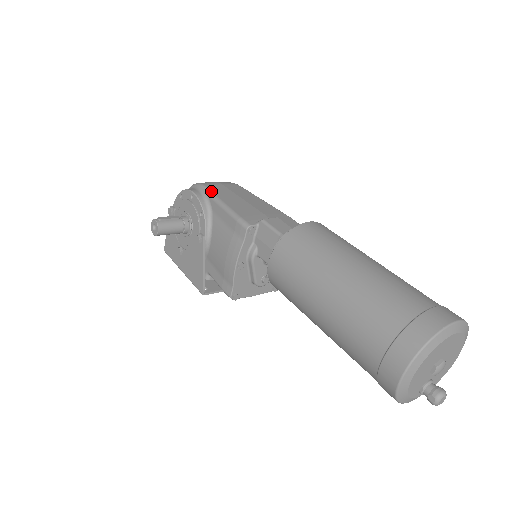
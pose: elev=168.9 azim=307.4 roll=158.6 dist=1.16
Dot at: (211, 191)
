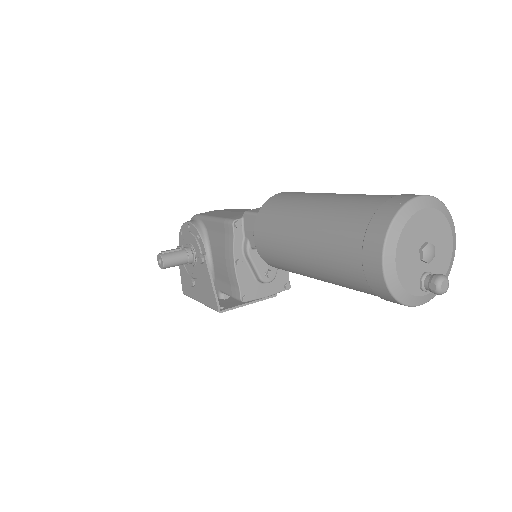
Dot at: (203, 215)
